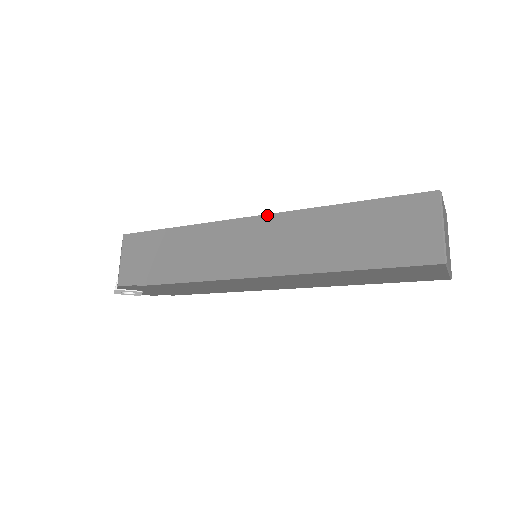
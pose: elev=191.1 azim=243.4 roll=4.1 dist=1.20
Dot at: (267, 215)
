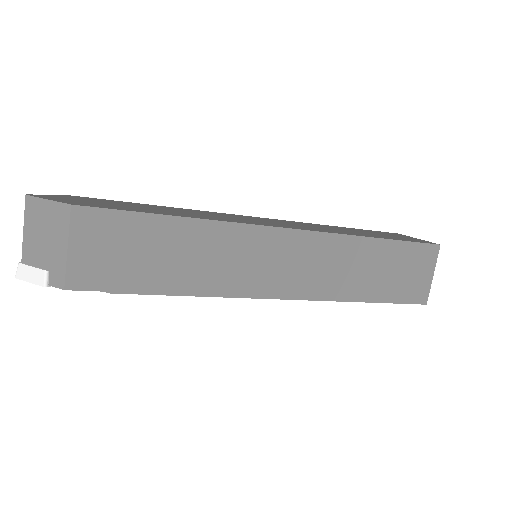
Dot at: (304, 231)
